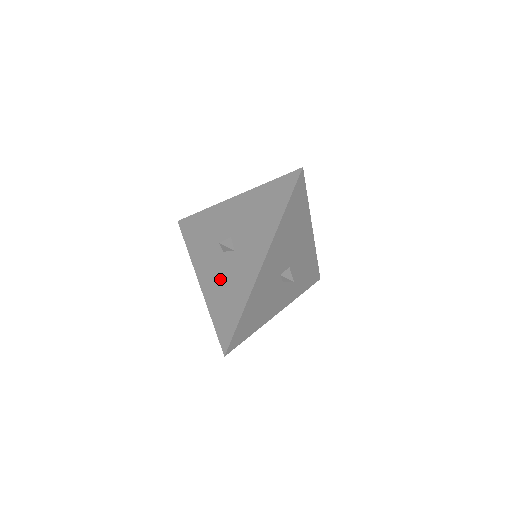
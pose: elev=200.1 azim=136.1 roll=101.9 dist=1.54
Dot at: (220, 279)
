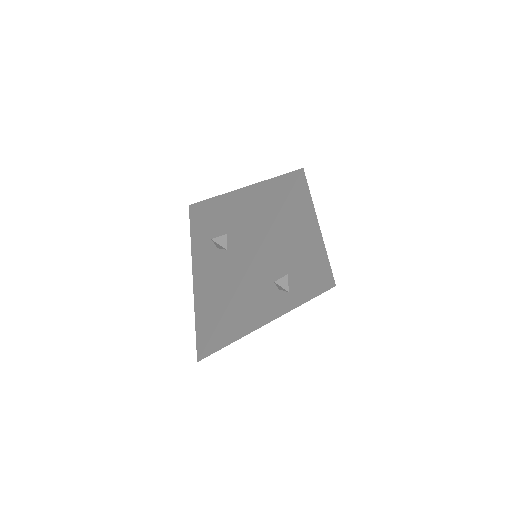
Dot at: (209, 277)
